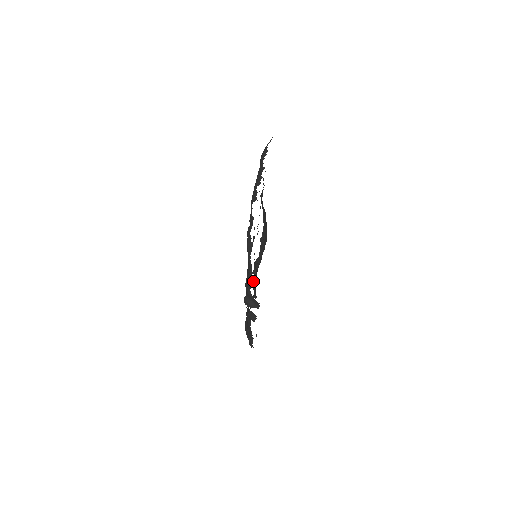
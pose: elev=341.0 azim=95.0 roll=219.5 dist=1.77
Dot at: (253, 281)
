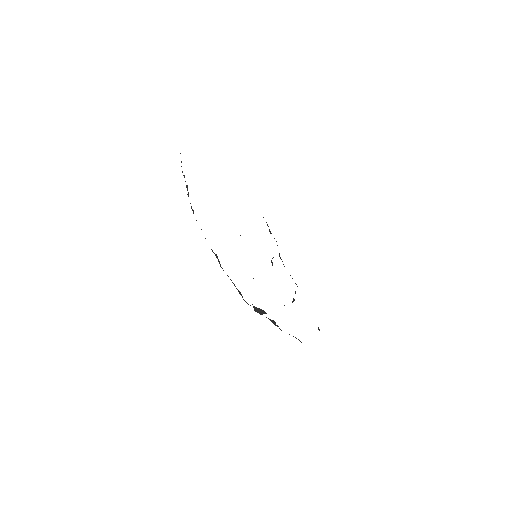
Dot at: occluded
